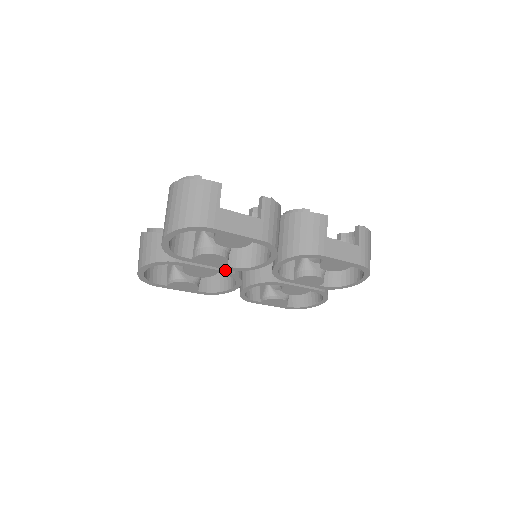
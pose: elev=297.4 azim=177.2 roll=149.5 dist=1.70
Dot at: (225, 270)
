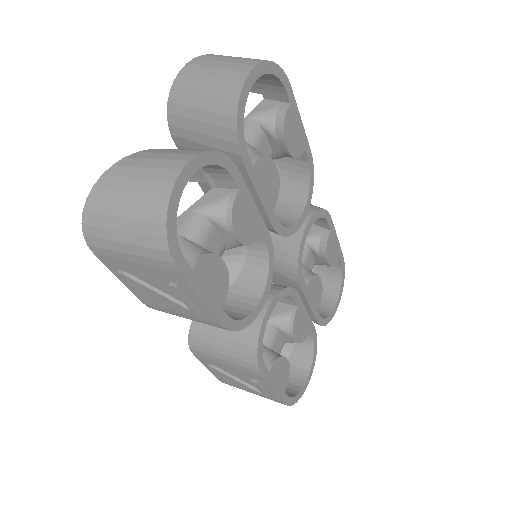
Dot at: (266, 230)
